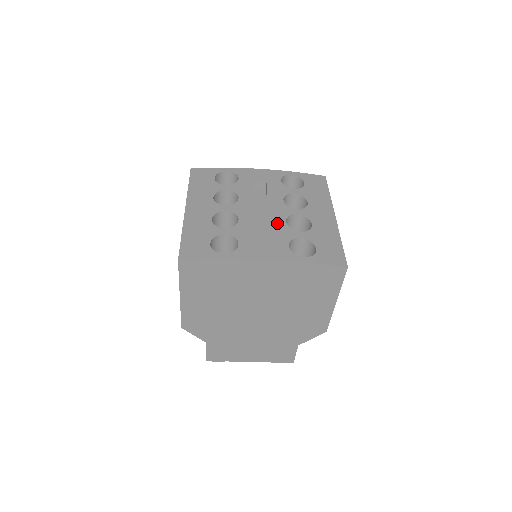
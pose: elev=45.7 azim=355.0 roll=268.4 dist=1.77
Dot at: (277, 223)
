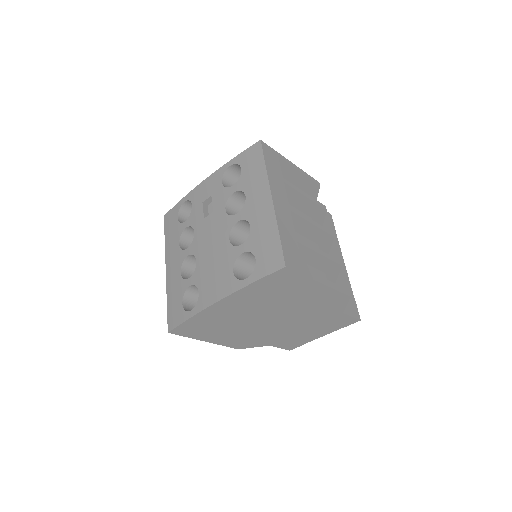
Dot at: (222, 246)
